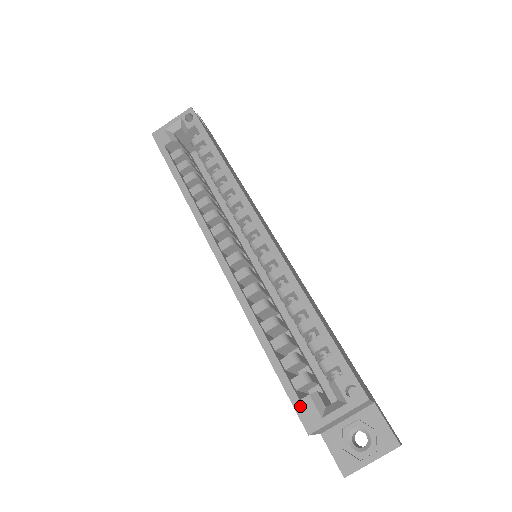
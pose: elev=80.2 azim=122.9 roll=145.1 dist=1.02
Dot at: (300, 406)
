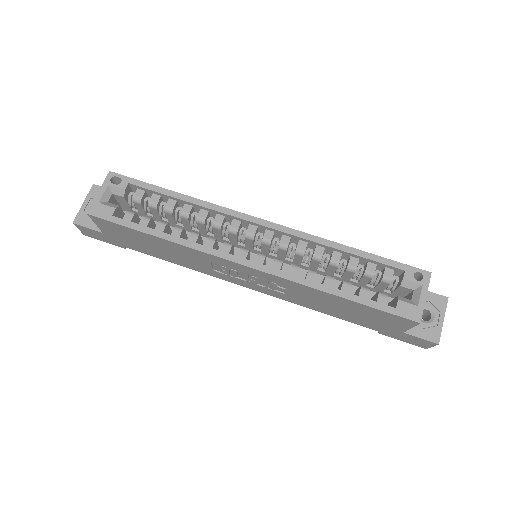
Dot at: (400, 311)
